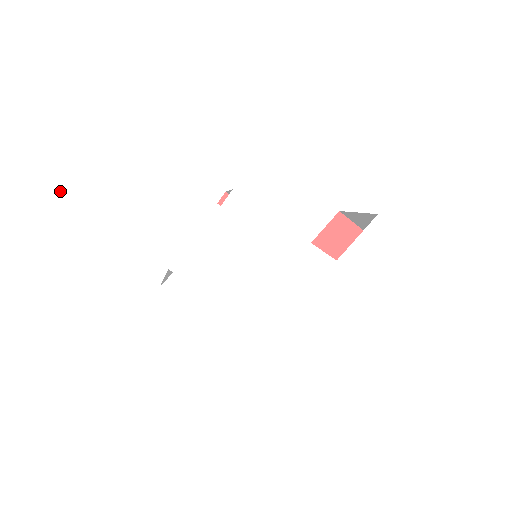
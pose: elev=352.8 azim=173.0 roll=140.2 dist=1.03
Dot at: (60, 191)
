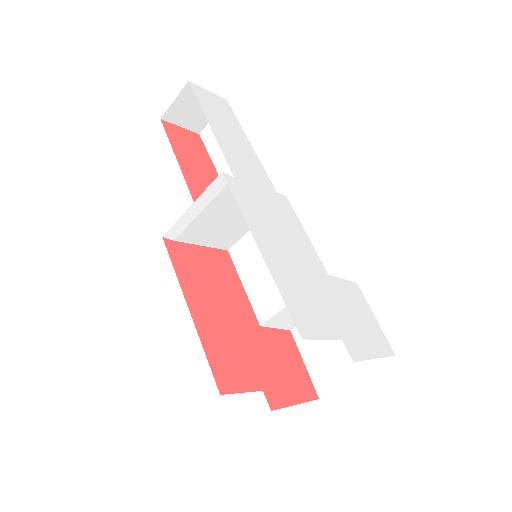
Dot at: (204, 107)
